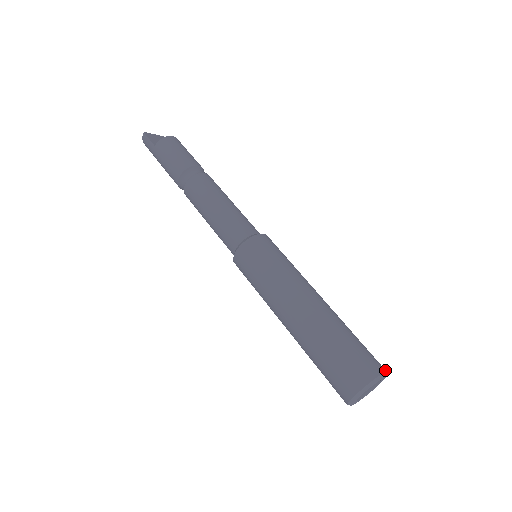
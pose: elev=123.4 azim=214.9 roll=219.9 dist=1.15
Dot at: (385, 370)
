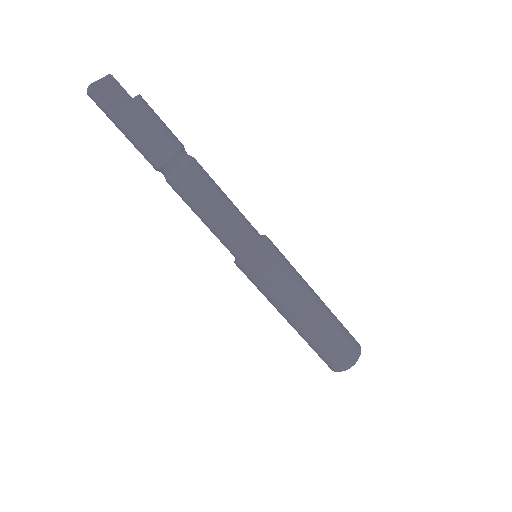
Dot at: (360, 346)
